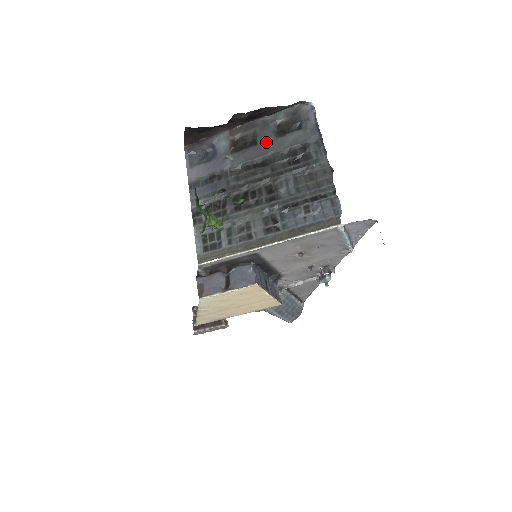
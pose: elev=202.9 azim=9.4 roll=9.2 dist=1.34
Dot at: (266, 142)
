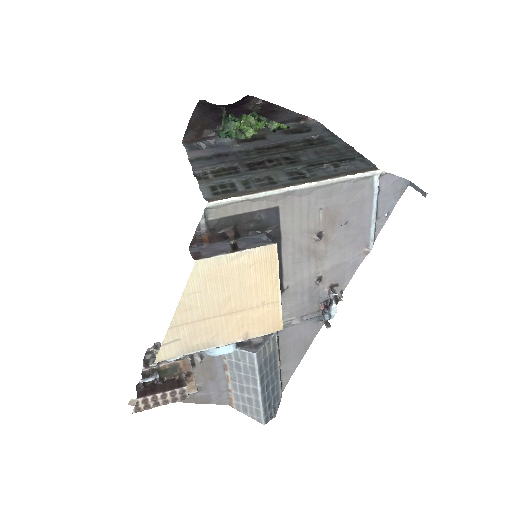
Dot at: (276, 137)
